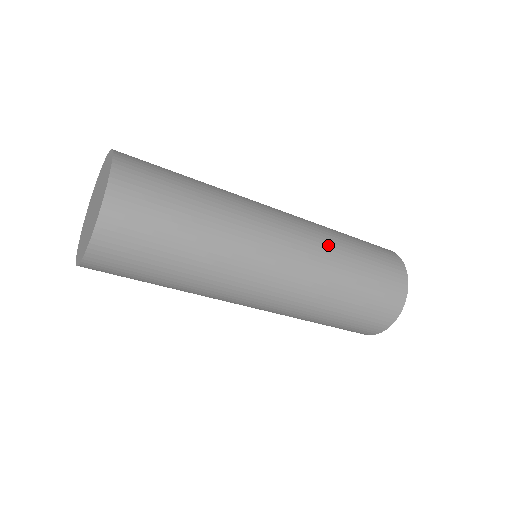
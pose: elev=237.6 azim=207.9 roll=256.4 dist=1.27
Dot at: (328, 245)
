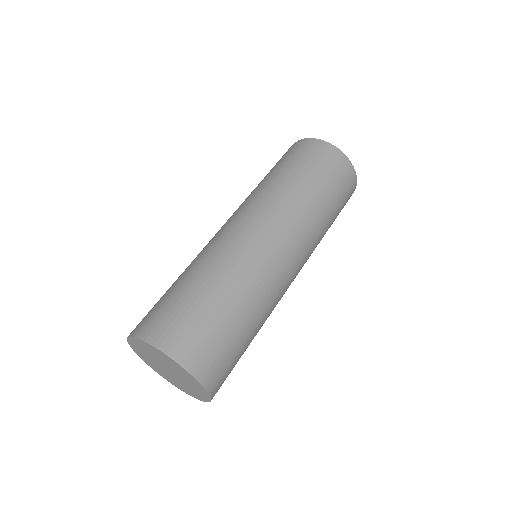
Dot at: (300, 211)
